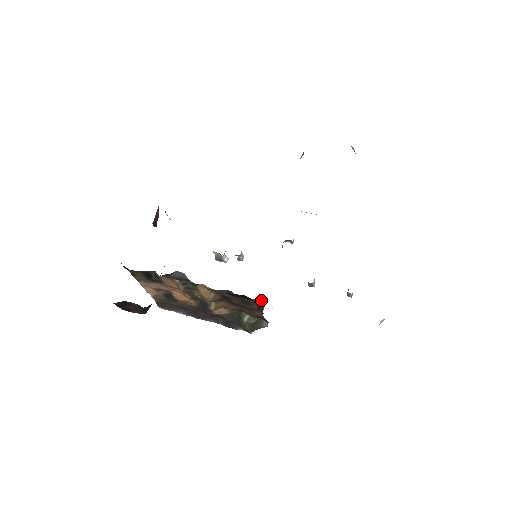
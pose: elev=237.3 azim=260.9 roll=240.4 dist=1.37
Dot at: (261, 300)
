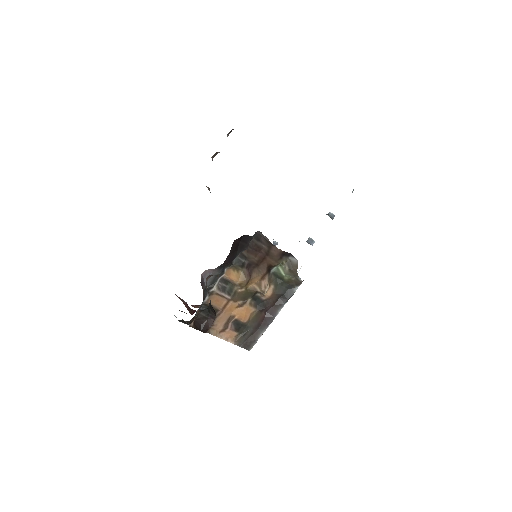
Dot at: (258, 235)
